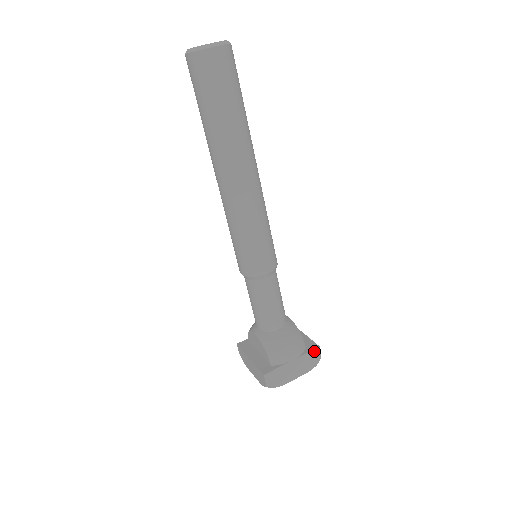
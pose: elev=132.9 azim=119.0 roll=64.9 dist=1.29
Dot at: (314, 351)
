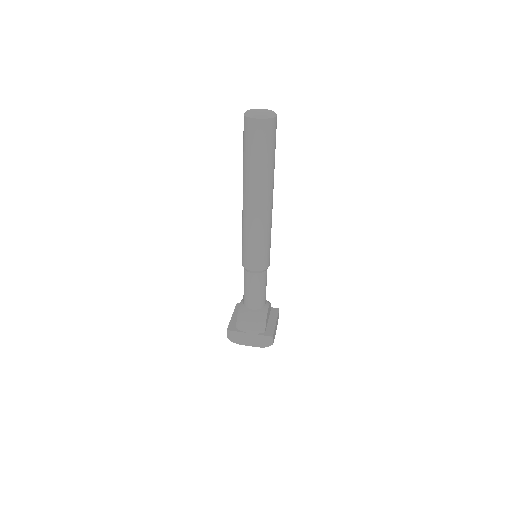
Dot at: (268, 337)
